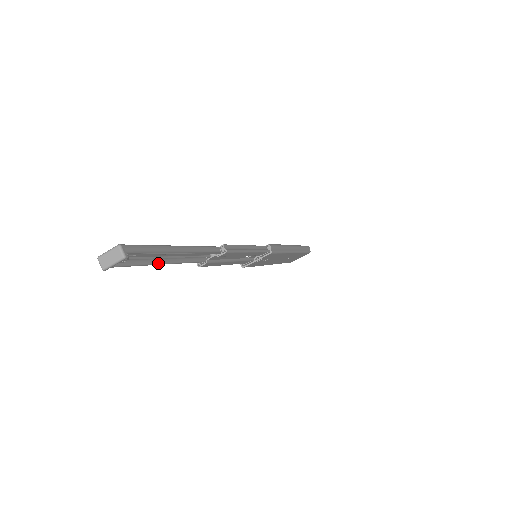
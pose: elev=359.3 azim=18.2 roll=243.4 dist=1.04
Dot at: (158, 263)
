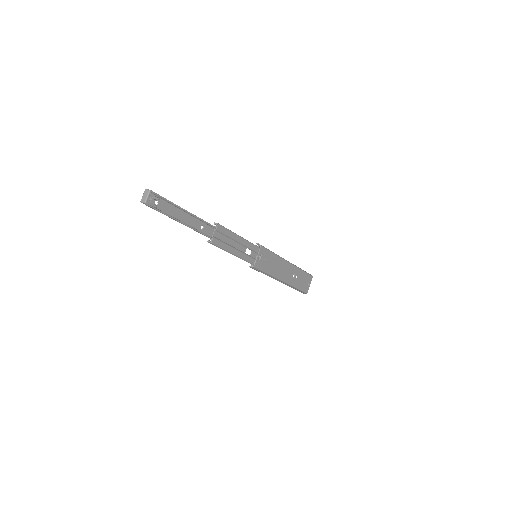
Dot at: (177, 220)
